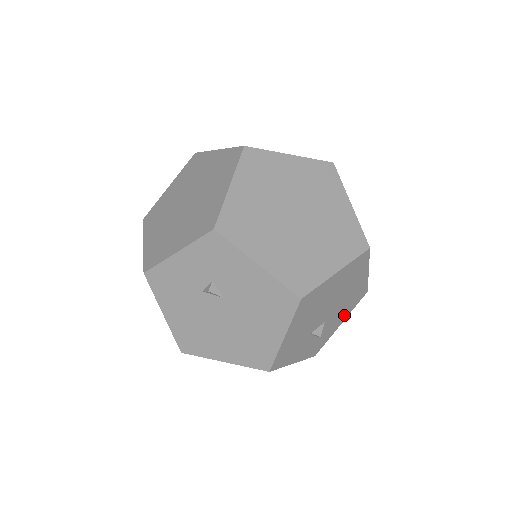
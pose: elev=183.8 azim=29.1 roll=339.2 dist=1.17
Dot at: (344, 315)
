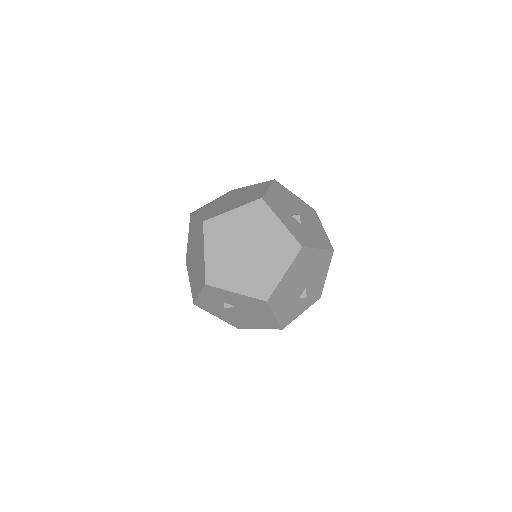
Dot at: (324, 271)
